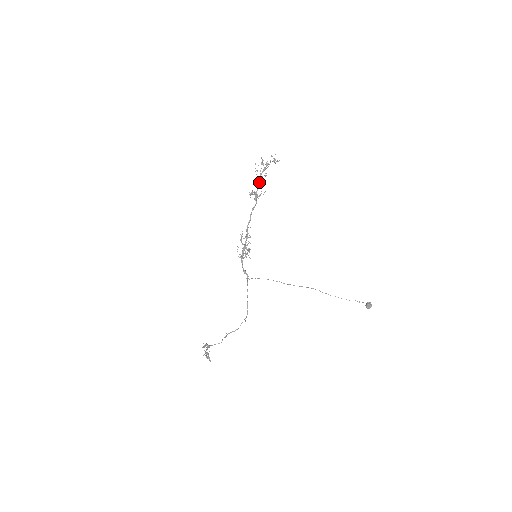
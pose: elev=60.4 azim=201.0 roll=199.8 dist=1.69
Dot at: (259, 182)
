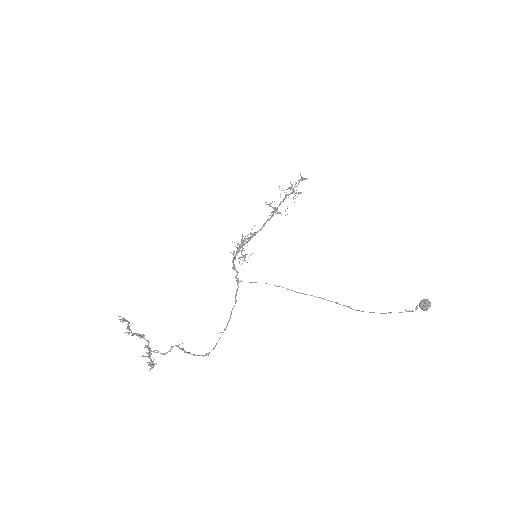
Dot at: occluded
